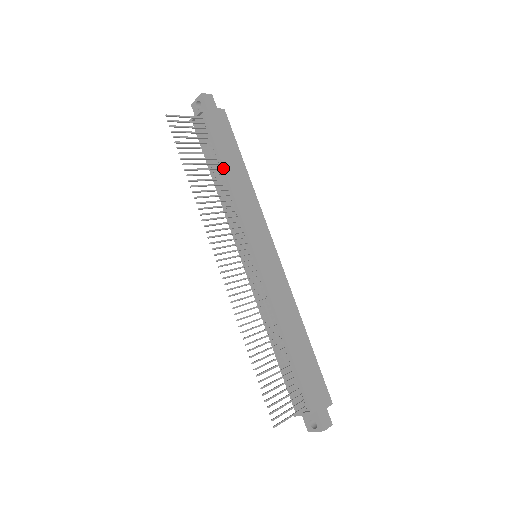
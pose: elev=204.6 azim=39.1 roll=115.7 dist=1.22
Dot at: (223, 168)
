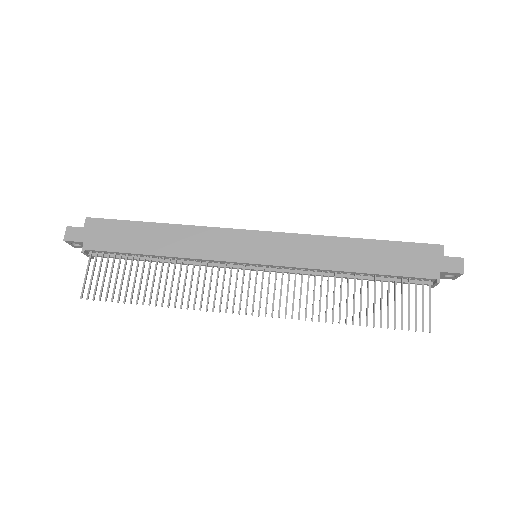
Dot at: (152, 256)
